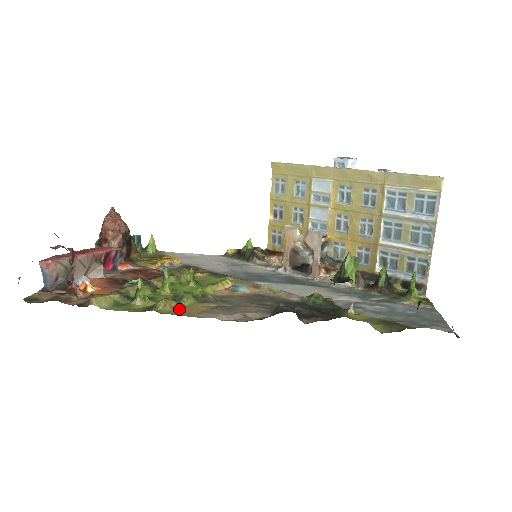
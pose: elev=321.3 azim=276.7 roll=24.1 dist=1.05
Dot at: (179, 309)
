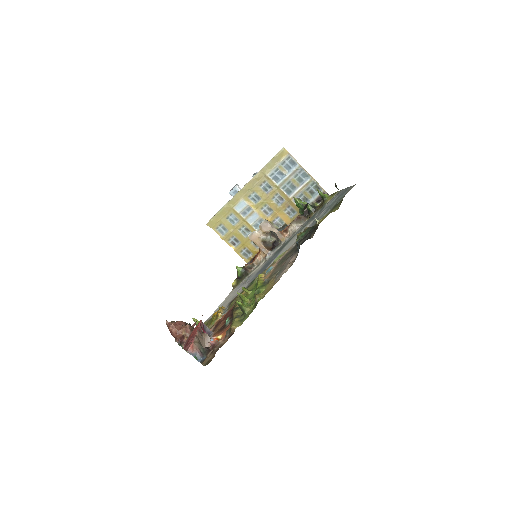
Dot at: (266, 291)
